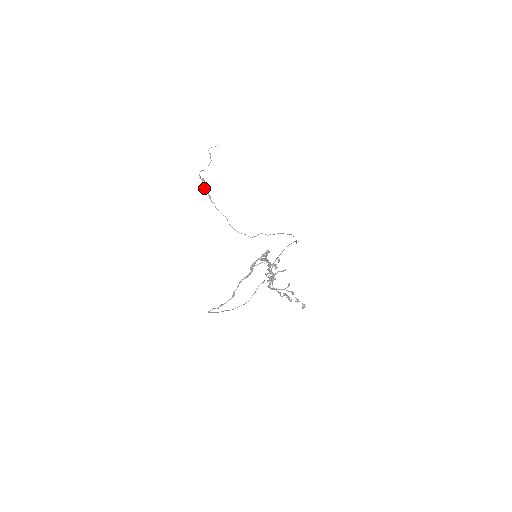
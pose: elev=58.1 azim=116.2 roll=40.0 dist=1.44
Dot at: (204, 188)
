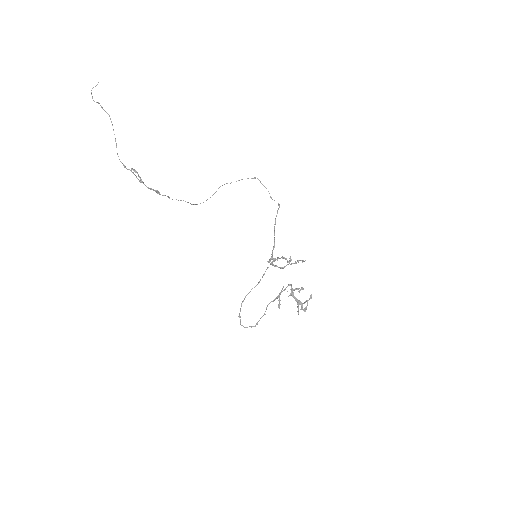
Dot at: occluded
